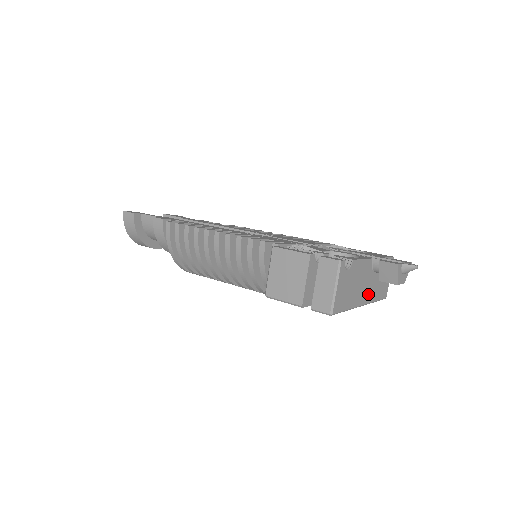
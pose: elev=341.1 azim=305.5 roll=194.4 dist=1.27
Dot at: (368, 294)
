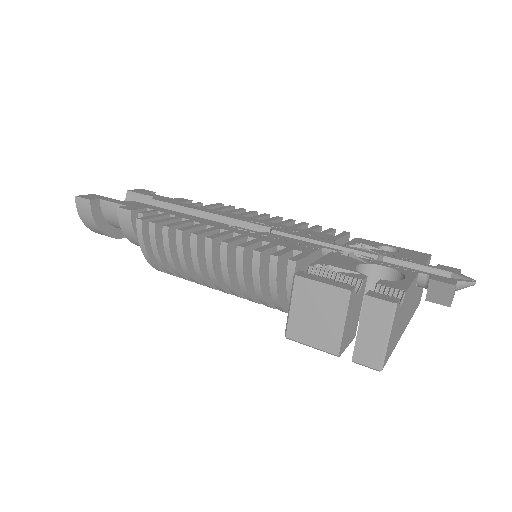
Dot at: (409, 315)
